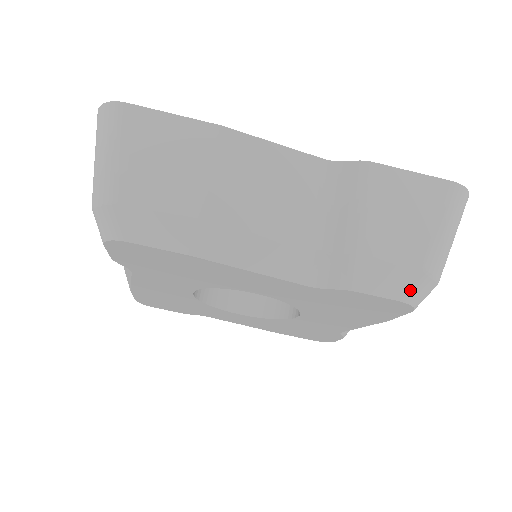
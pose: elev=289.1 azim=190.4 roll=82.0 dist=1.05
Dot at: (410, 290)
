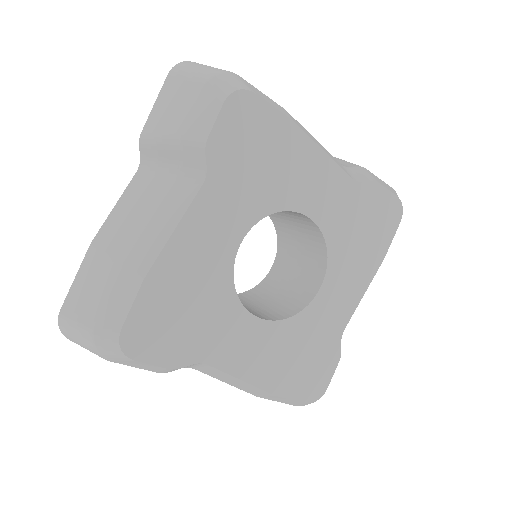
Dot at: (396, 194)
